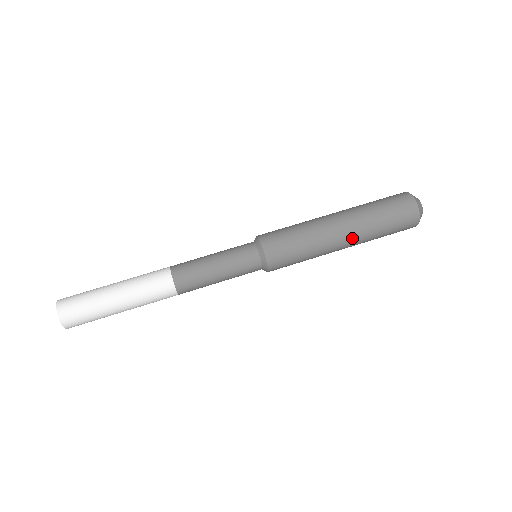
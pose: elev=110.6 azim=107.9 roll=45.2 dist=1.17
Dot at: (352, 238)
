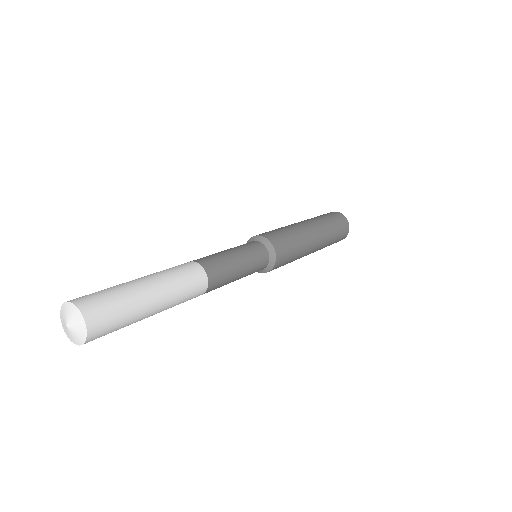
Dot at: (315, 226)
